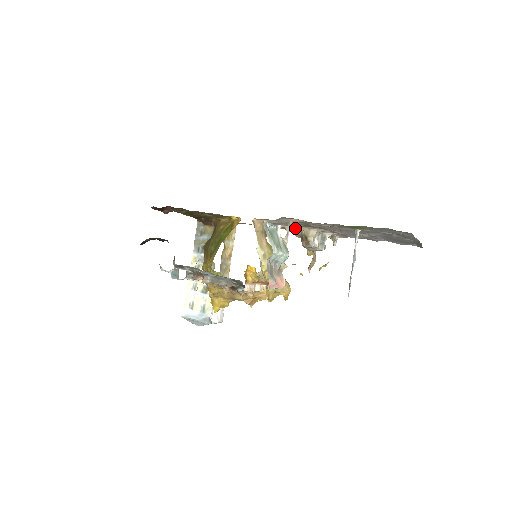
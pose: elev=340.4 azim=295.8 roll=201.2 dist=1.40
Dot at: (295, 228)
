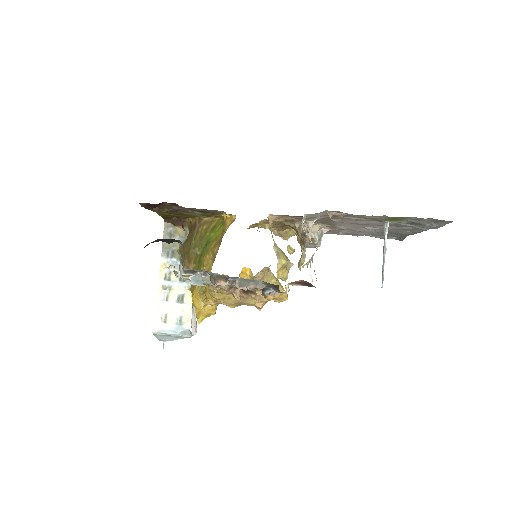
Dot at: (299, 224)
